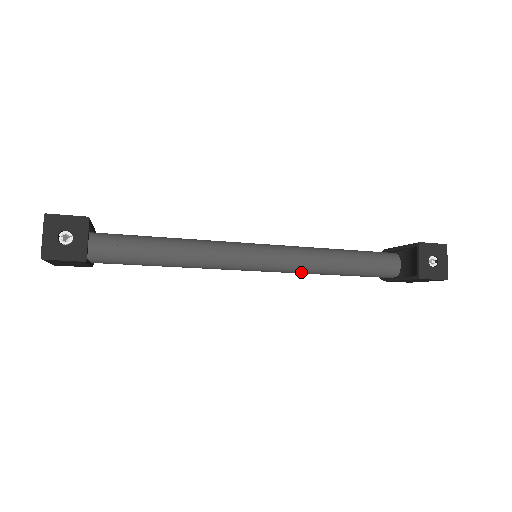
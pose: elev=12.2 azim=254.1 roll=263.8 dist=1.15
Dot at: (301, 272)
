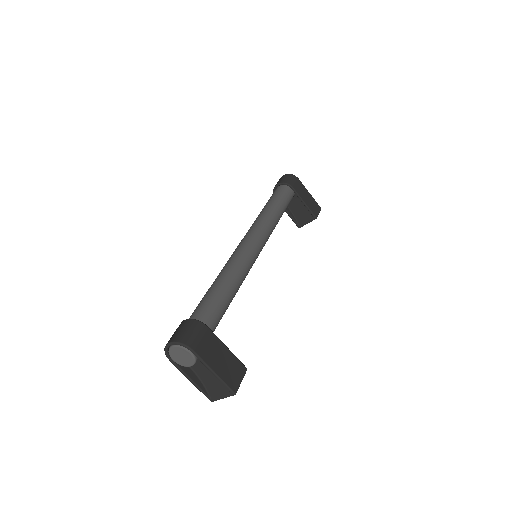
Dot at: occluded
